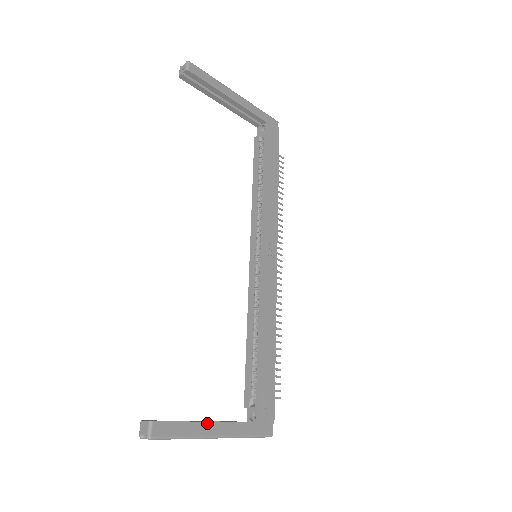
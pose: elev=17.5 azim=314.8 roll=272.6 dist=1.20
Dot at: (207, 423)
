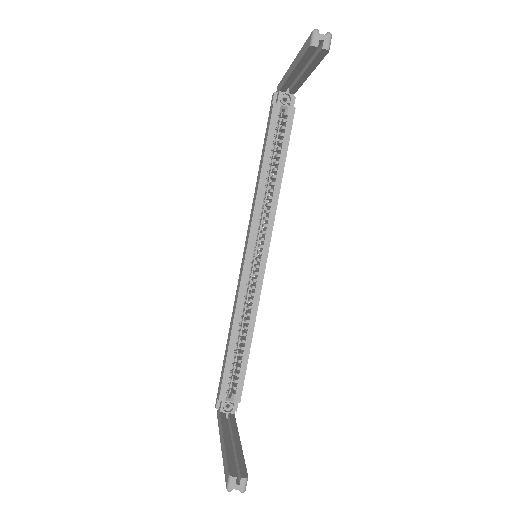
Dot at: occluded
